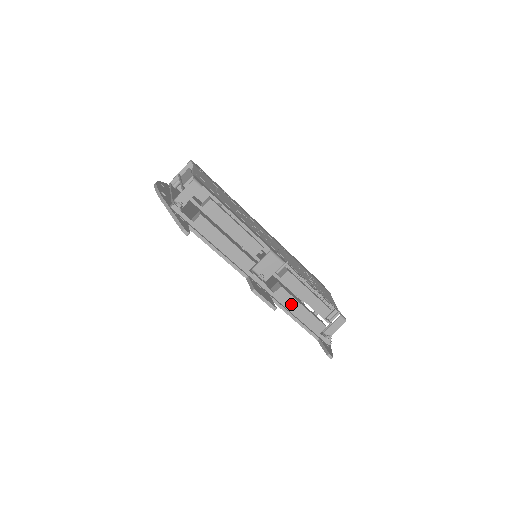
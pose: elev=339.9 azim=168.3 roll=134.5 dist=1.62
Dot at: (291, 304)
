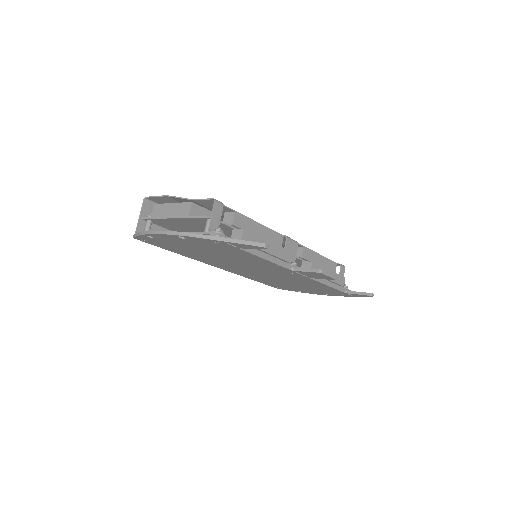
Dot at: occluded
